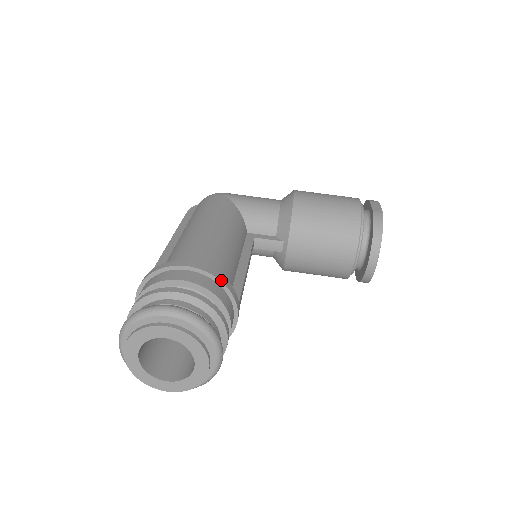
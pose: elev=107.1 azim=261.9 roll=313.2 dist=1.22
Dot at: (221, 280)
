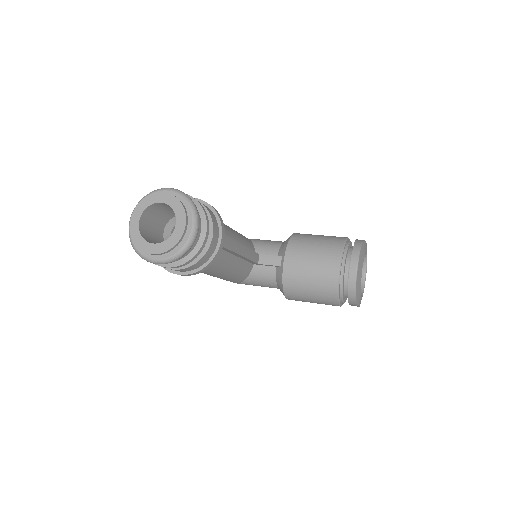
Dot at: (213, 208)
